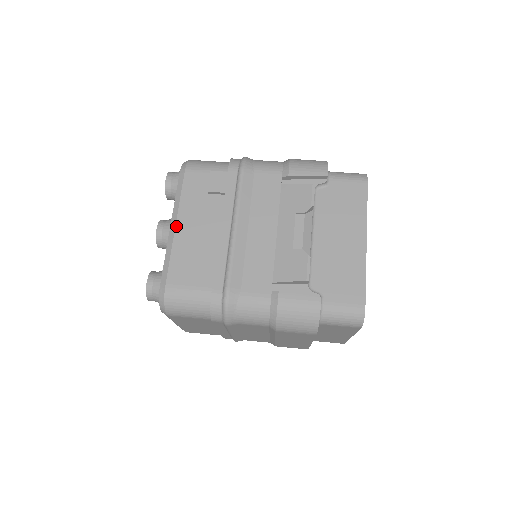
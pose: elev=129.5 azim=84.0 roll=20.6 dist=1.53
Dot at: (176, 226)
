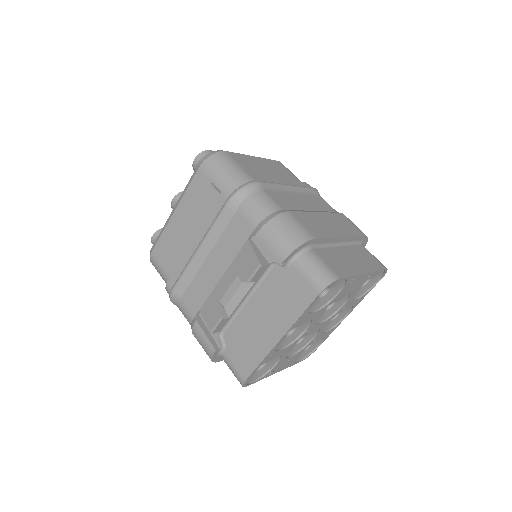
Dot at: (174, 213)
